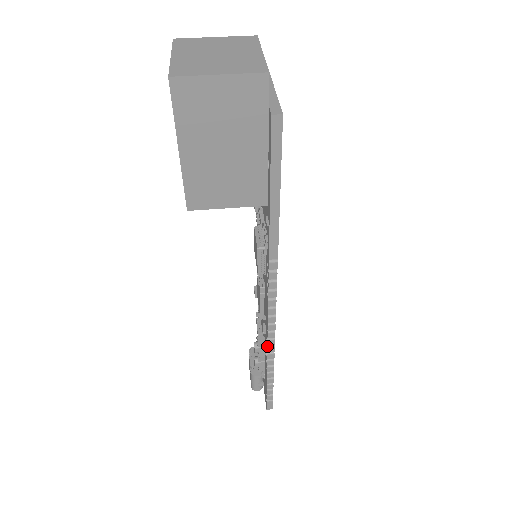
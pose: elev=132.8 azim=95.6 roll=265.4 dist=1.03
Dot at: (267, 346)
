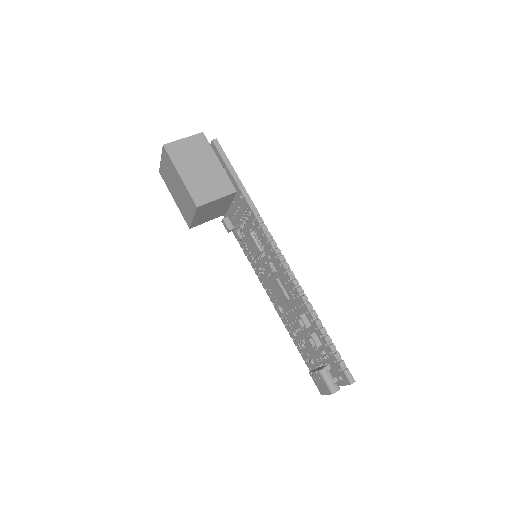
Dot at: (300, 297)
